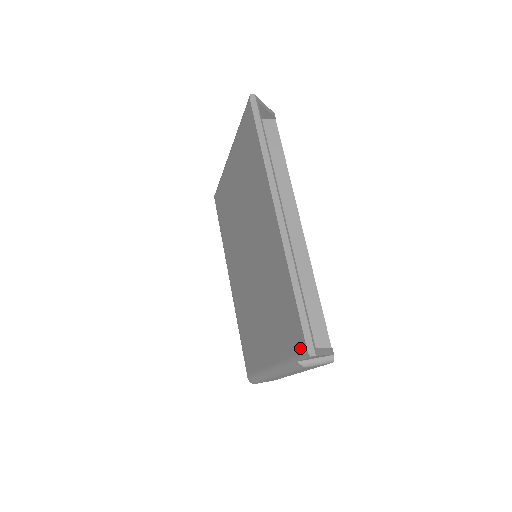
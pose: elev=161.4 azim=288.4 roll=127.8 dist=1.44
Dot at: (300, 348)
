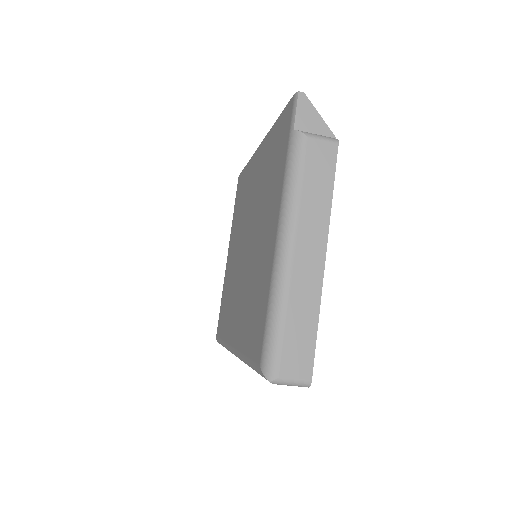
Dot at: (290, 112)
